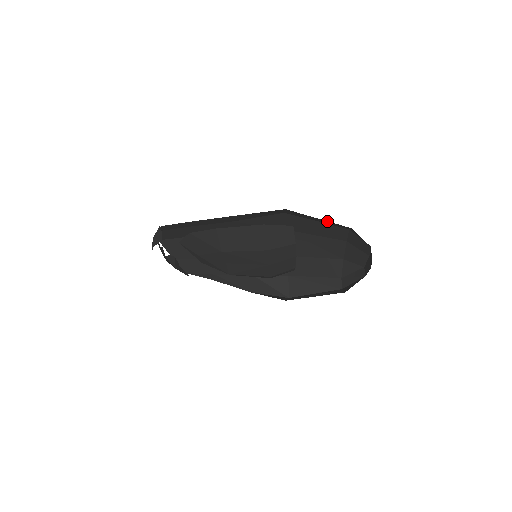
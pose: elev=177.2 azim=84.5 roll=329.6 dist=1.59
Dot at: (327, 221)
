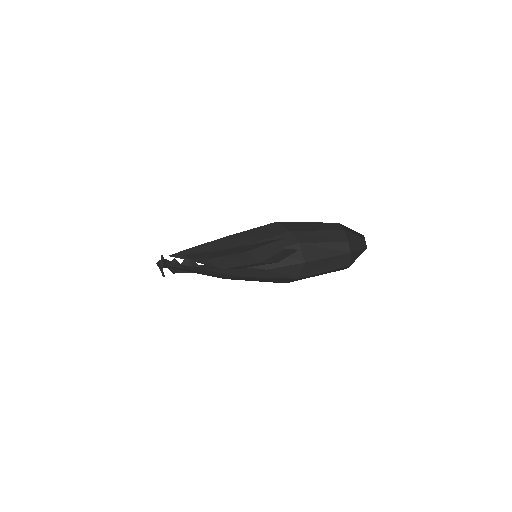
Dot at: occluded
